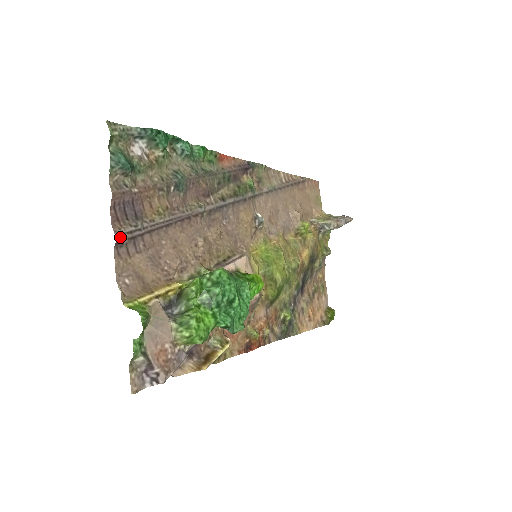
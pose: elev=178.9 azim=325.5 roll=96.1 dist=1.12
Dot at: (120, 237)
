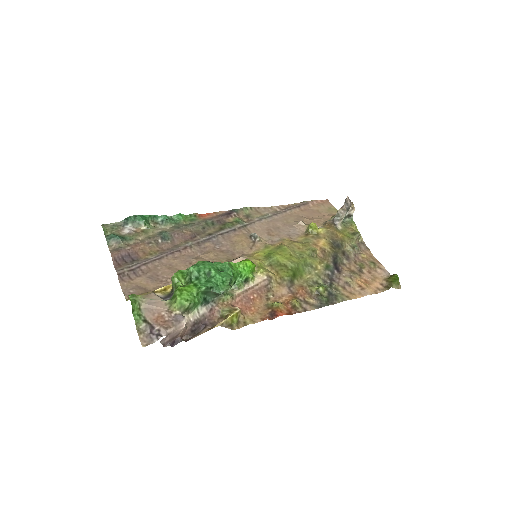
Dot at: (120, 271)
